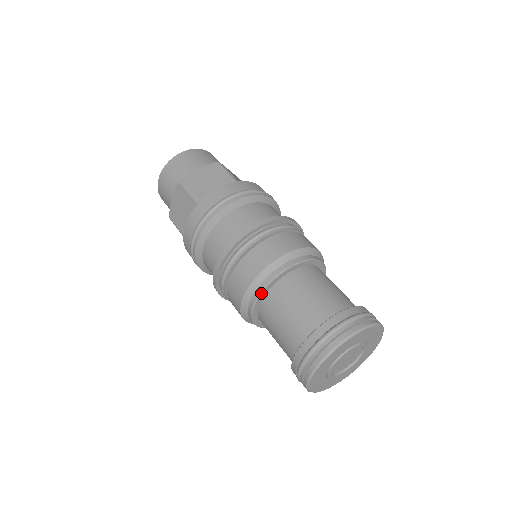
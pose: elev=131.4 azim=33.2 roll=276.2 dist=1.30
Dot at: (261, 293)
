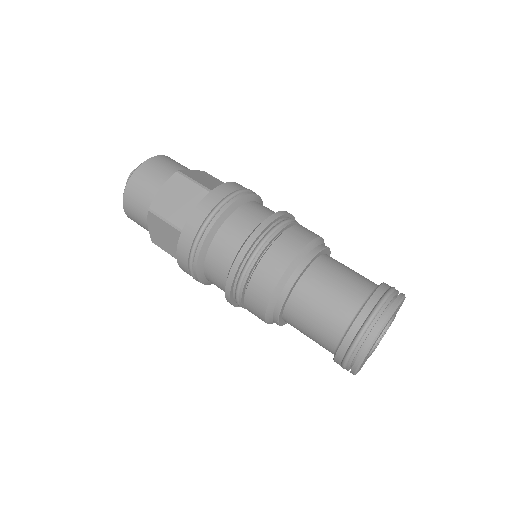
Dot at: (307, 265)
